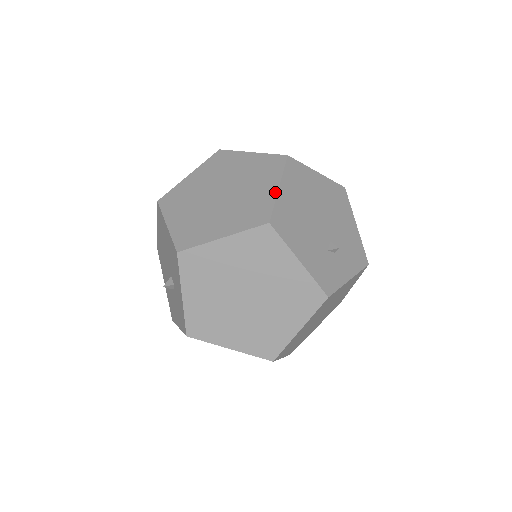
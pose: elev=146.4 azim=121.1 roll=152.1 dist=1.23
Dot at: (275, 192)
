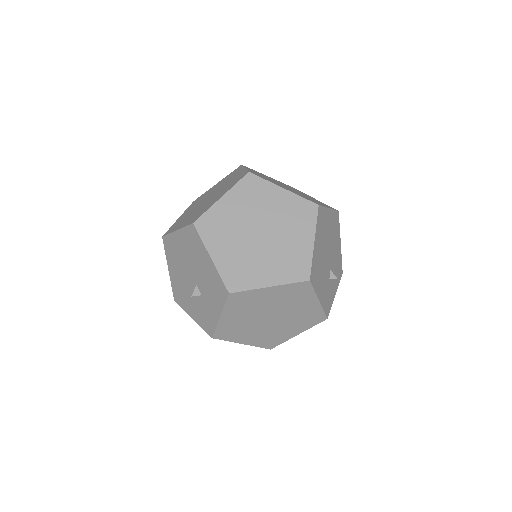
Dot at: (312, 247)
